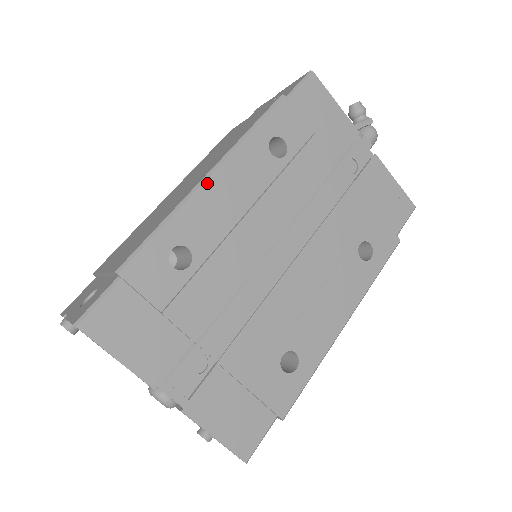
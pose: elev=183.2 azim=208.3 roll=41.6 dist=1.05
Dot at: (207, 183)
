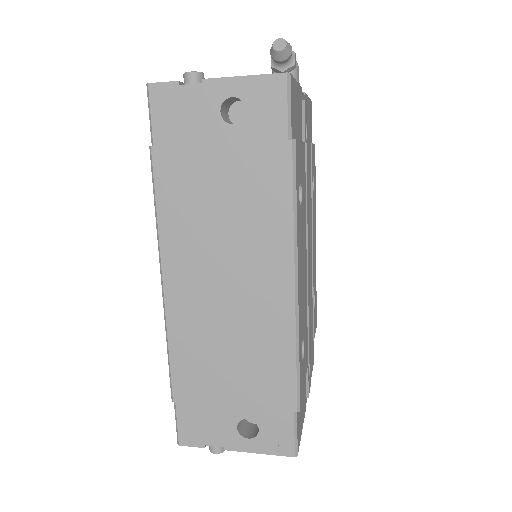
Dot at: (298, 292)
